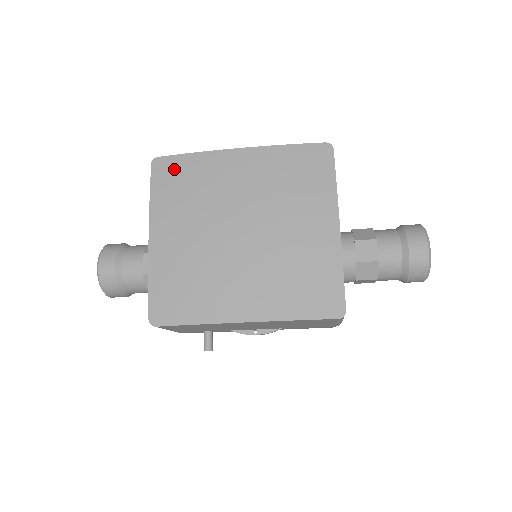
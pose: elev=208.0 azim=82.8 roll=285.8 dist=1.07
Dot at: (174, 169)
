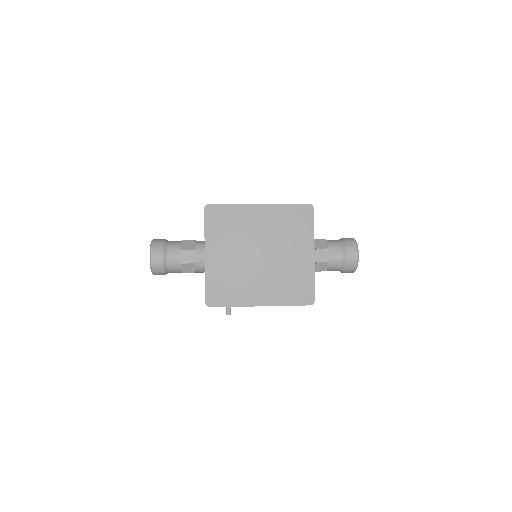
Dot at: (219, 213)
